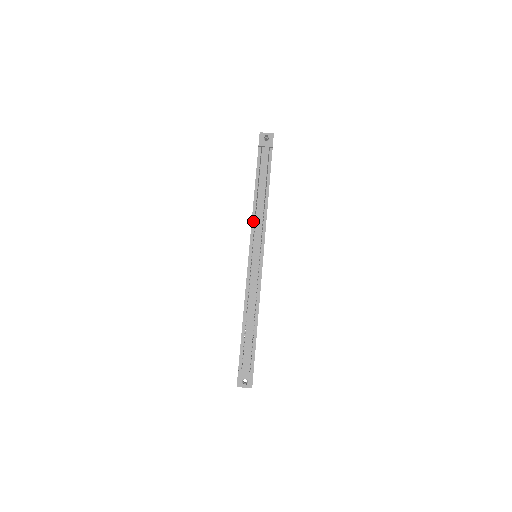
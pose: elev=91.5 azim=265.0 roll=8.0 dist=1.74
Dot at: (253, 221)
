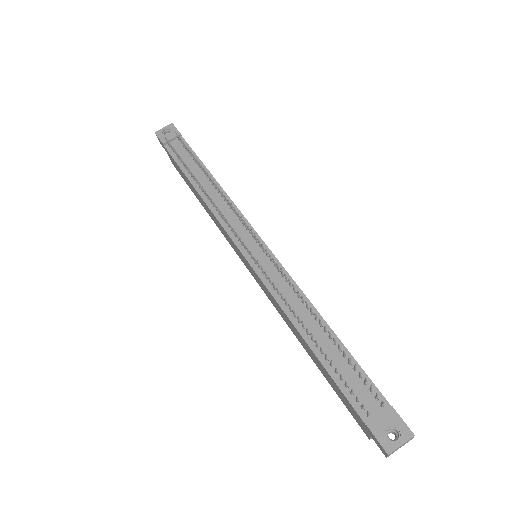
Dot at: (217, 216)
